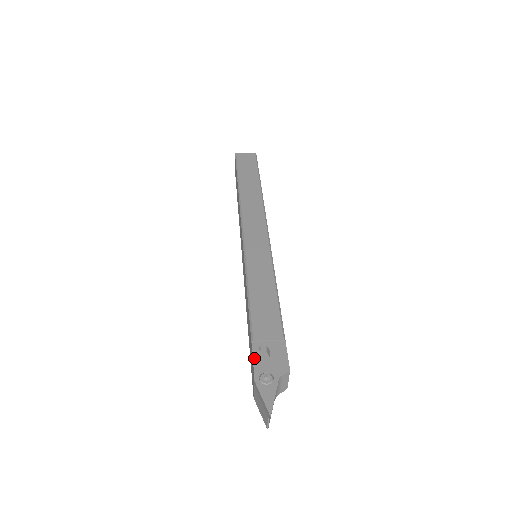
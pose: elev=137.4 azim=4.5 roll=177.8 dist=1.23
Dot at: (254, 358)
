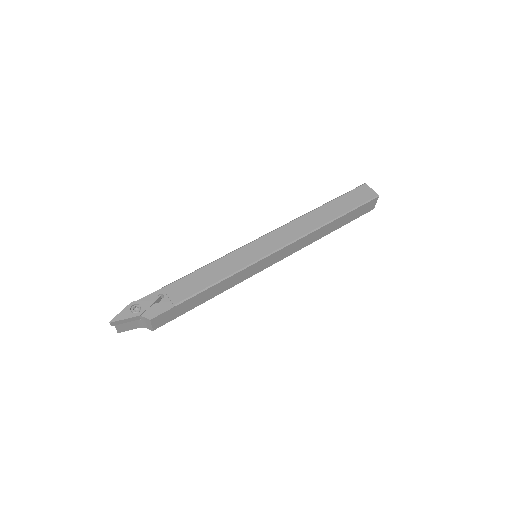
Dot at: (149, 295)
